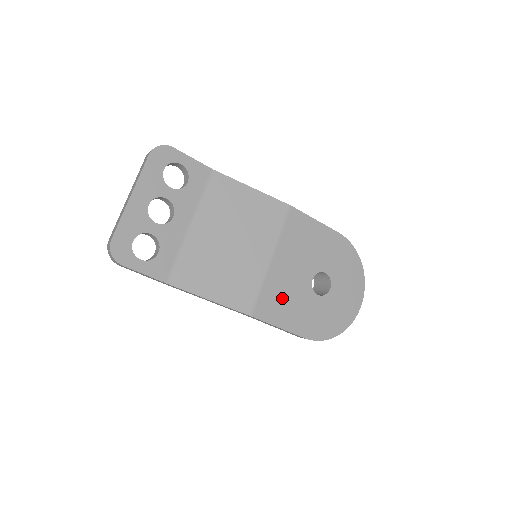
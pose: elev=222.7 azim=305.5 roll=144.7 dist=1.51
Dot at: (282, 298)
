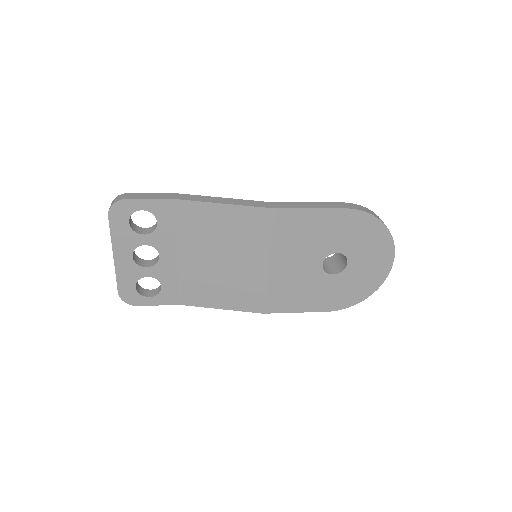
Dot at: (291, 290)
